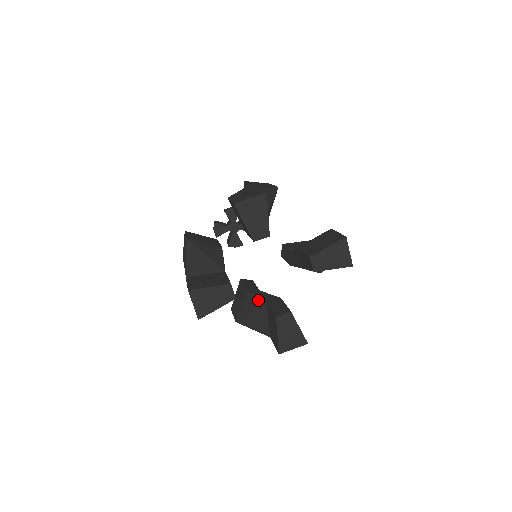
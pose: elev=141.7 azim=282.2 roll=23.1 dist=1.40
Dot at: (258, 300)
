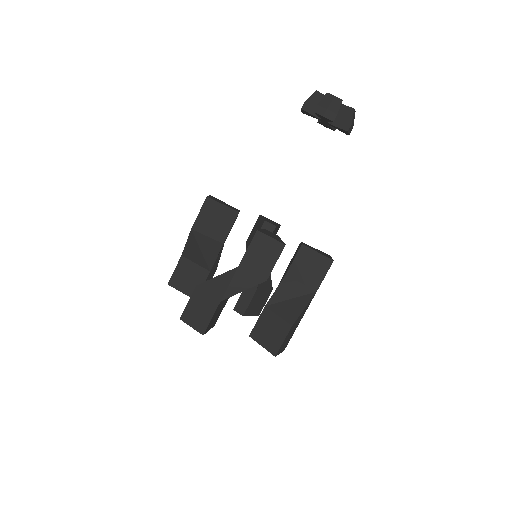
Dot at: occluded
